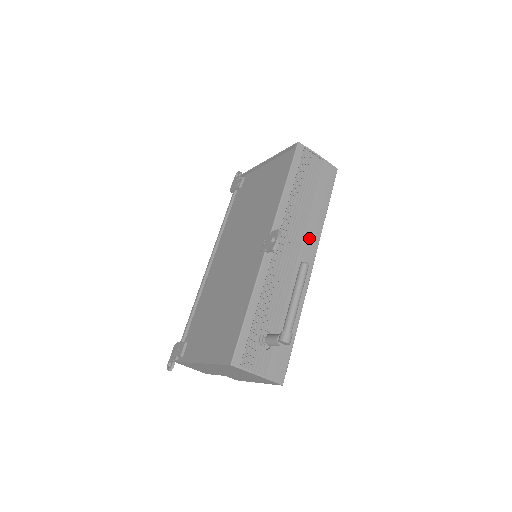
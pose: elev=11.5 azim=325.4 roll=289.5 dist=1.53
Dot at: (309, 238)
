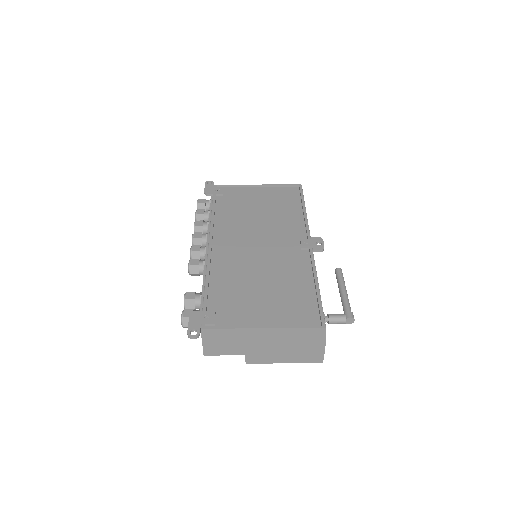
Dot at: occluded
